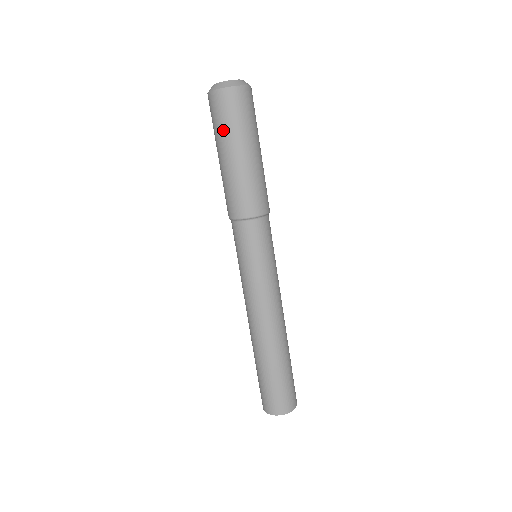
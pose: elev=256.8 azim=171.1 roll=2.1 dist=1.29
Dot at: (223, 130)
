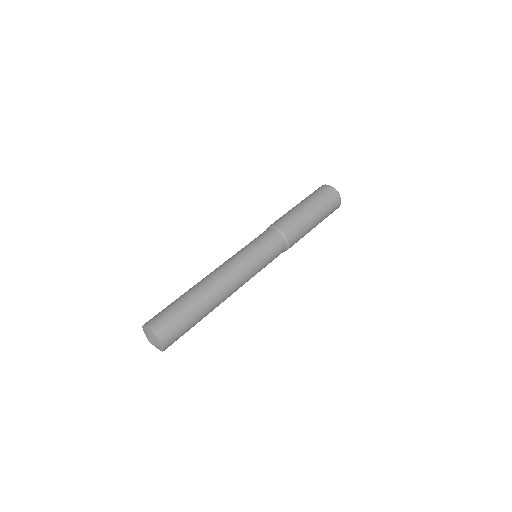
Dot at: (310, 196)
